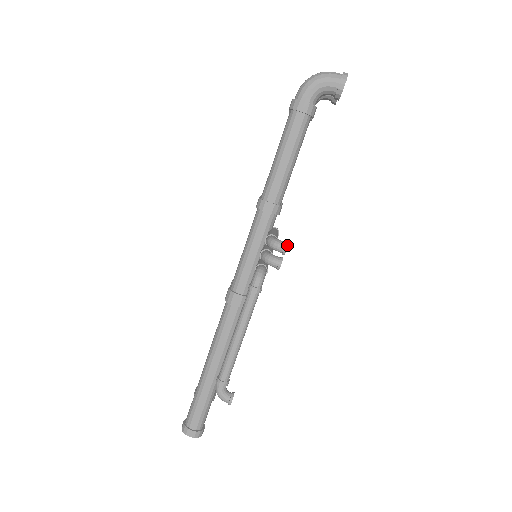
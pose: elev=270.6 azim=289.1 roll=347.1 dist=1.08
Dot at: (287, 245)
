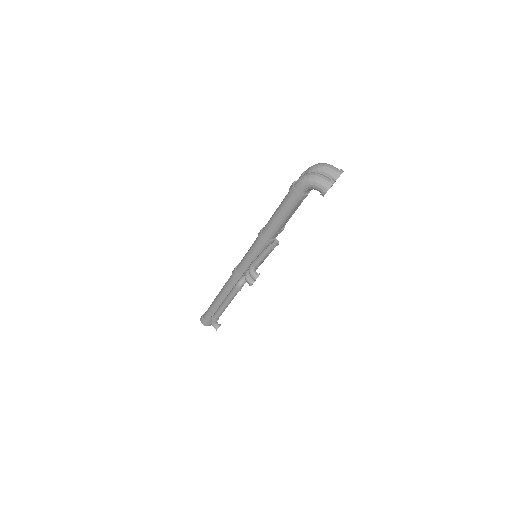
Dot at: occluded
